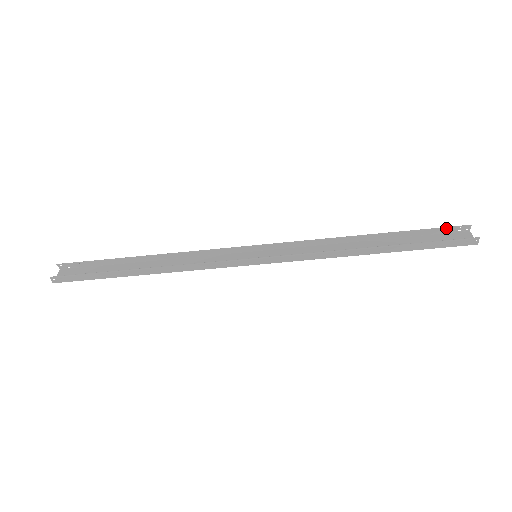
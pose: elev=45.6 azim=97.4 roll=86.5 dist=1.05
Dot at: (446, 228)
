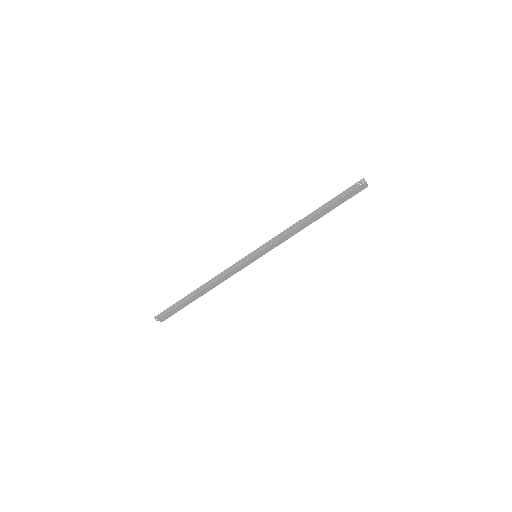
Dot at: occluded
